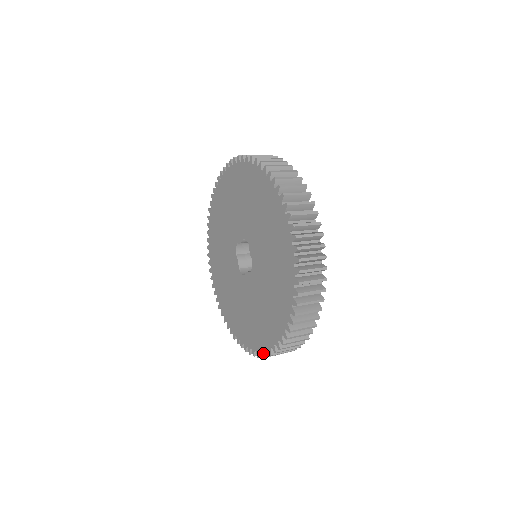
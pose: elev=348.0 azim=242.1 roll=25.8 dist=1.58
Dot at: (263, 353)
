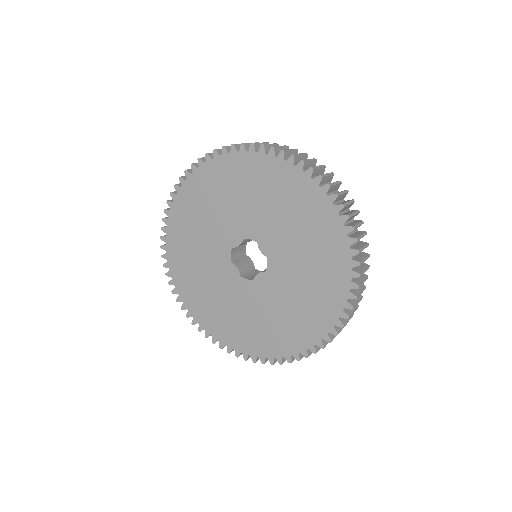
Dot at: (307, 352)
